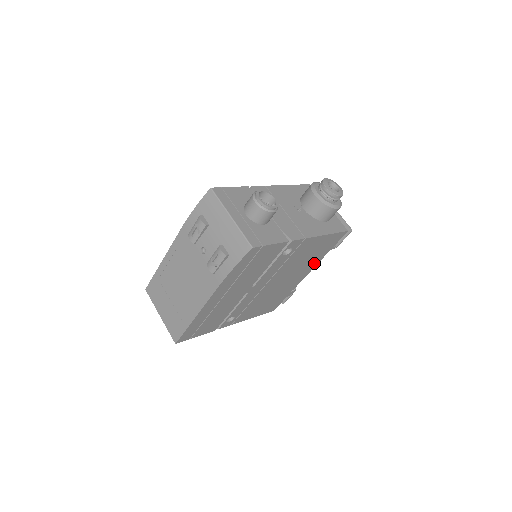
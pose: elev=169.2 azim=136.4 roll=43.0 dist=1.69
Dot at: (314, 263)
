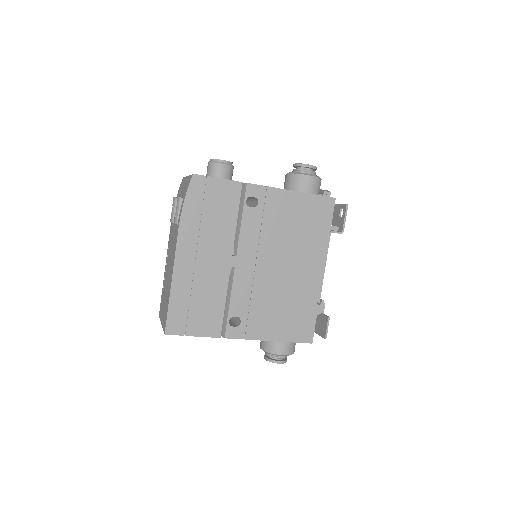
Dot at: (319, 249)
